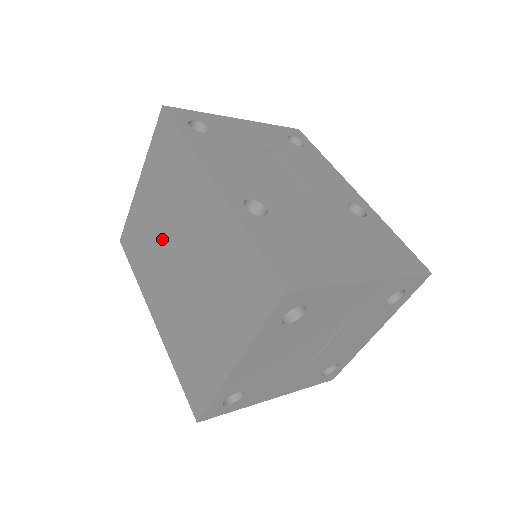
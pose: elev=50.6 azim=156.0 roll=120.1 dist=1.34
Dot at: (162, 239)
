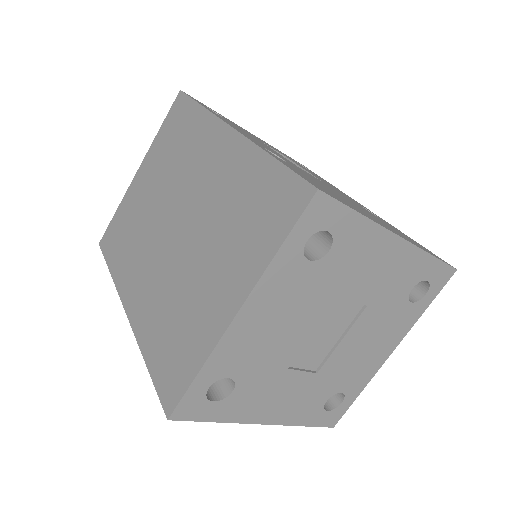
Dot at: (156, 214)
